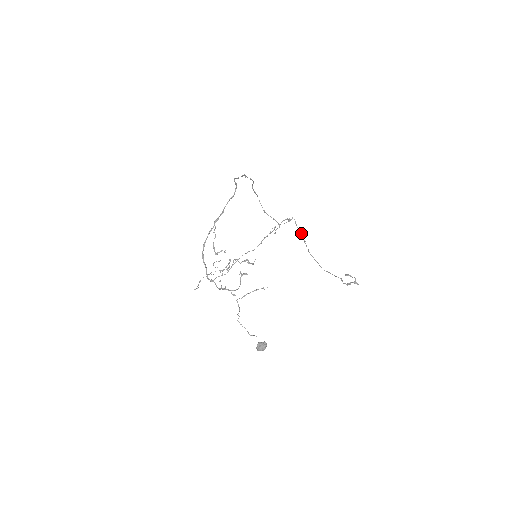
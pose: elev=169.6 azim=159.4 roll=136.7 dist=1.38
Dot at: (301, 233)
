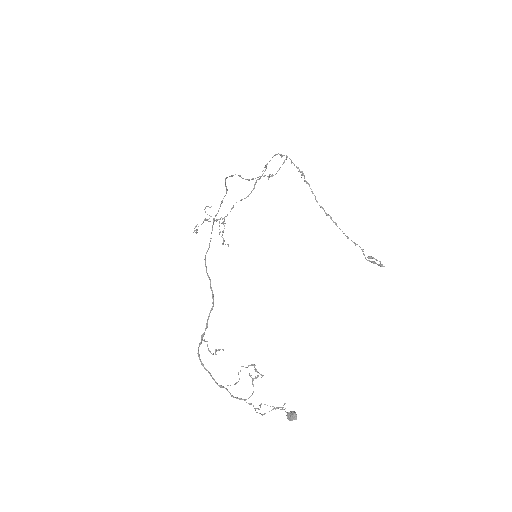
Dot at: (302, 174)
